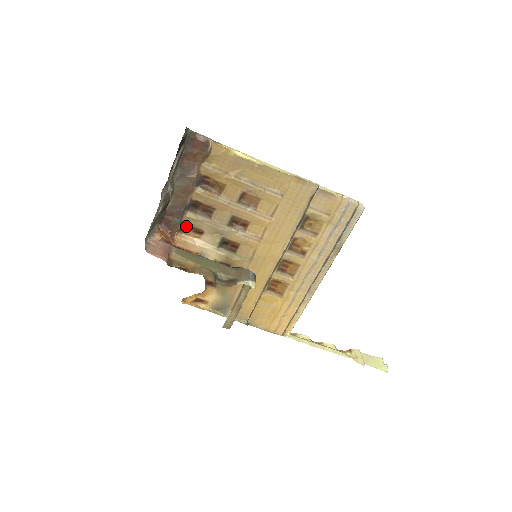
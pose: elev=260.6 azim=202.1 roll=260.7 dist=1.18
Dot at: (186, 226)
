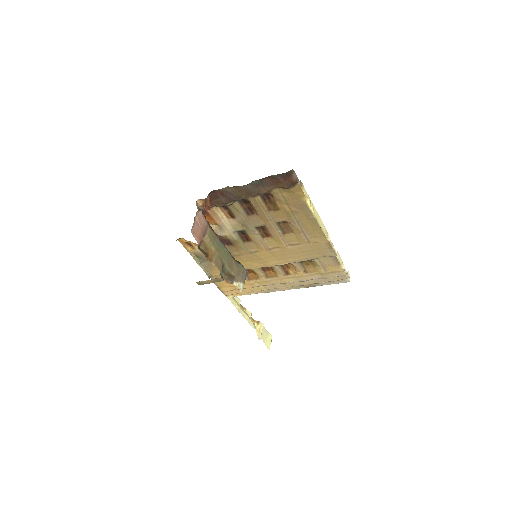
Dot at: (226, 207)
